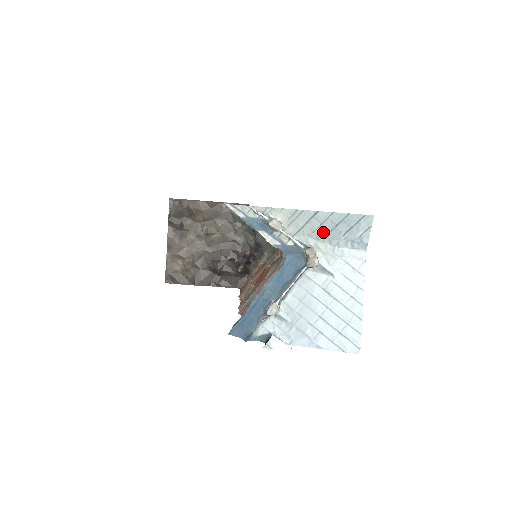
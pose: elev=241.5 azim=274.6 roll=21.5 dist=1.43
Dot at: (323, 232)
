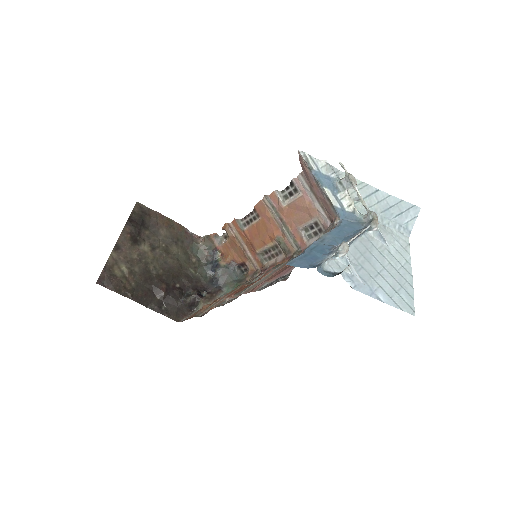
Dot at: (378, 209)
